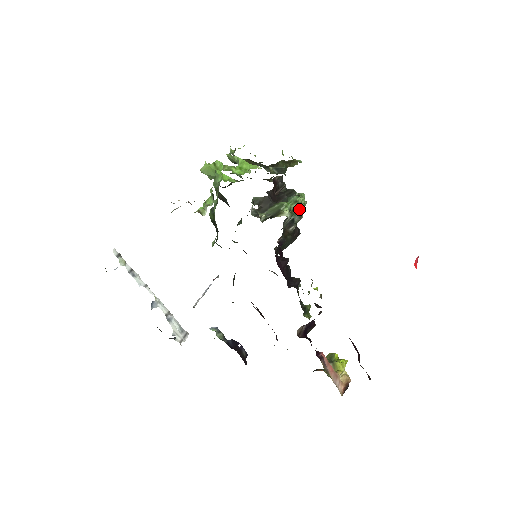
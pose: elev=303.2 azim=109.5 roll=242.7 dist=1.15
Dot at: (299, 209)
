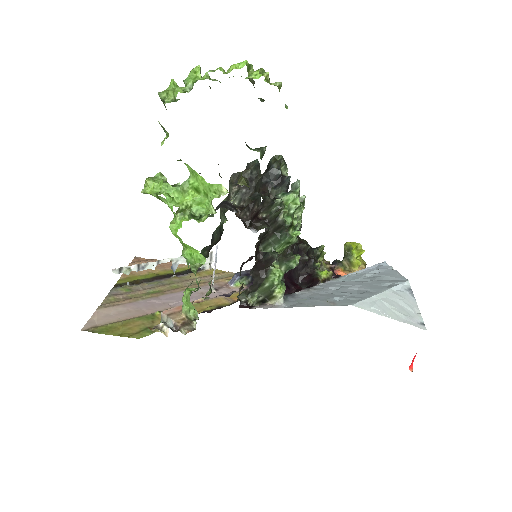
Dot at: occluded
